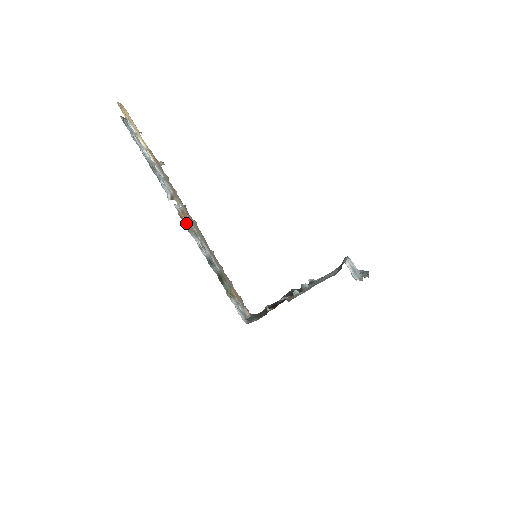
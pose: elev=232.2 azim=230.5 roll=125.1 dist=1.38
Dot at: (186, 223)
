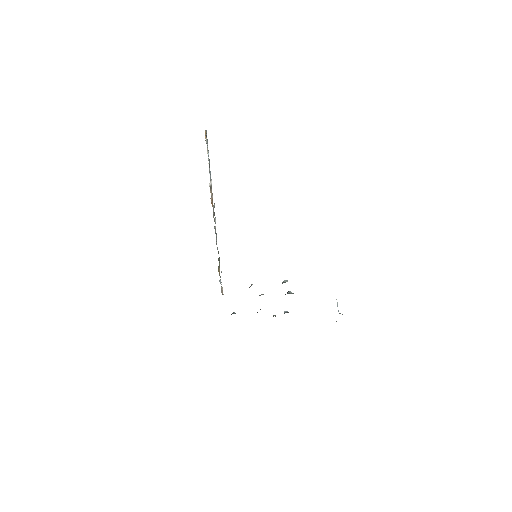
Dot at: (214, 203)
